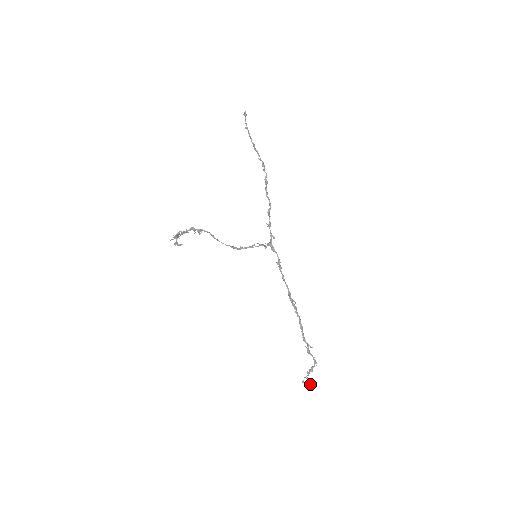
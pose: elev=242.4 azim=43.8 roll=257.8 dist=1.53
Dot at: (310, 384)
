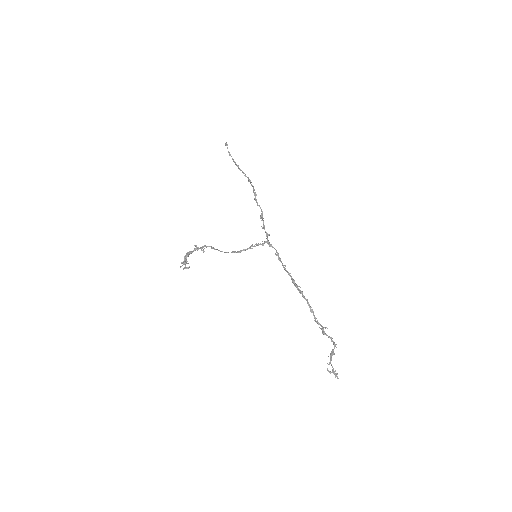
Dot at: (336, 373)
